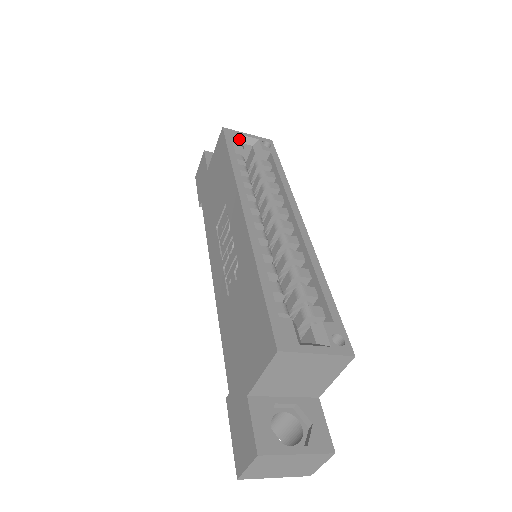
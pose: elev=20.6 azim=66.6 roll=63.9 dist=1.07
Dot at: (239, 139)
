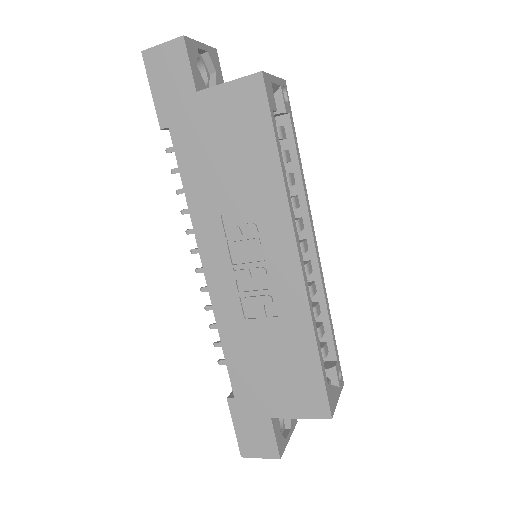
Dot at: occluded
